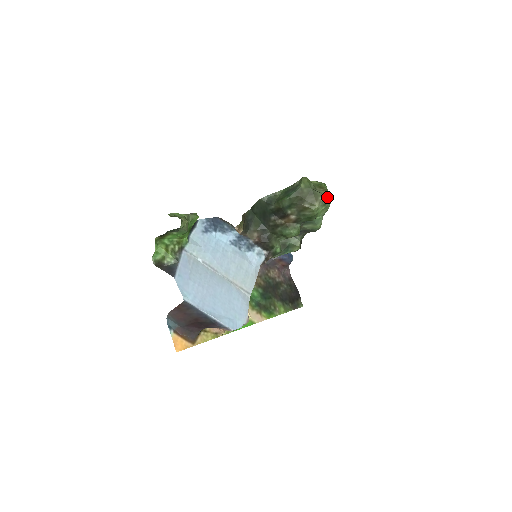
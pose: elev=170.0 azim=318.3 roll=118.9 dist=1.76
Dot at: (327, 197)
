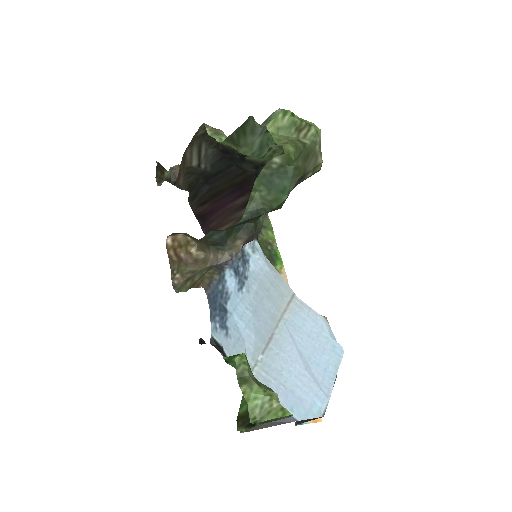
Dot at: (318, 135)
